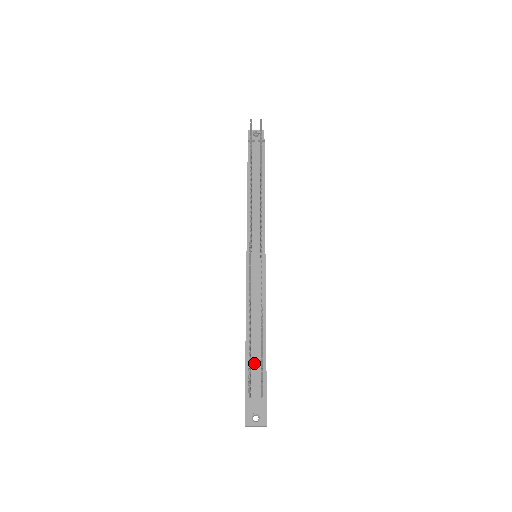
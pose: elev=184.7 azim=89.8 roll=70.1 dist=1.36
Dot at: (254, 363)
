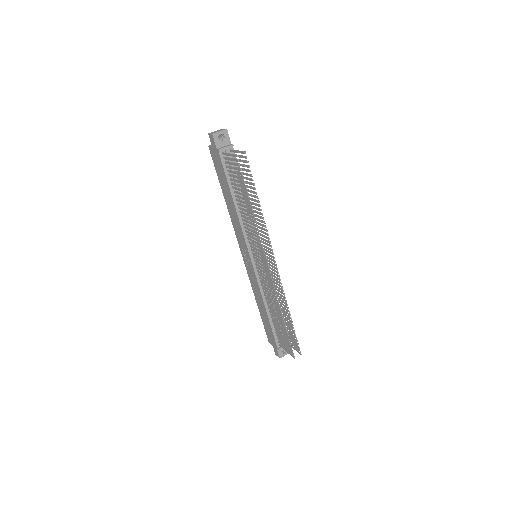
Dot at: occluded
